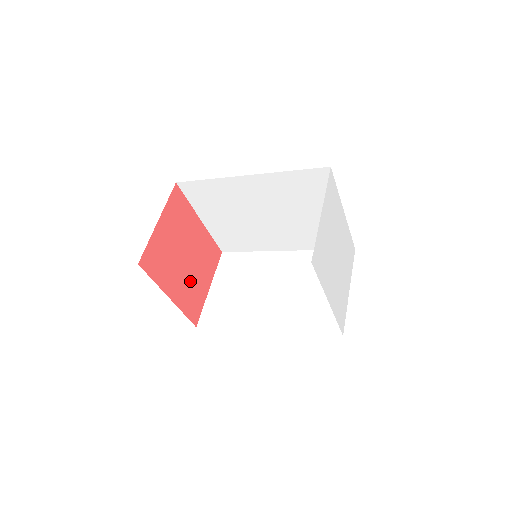
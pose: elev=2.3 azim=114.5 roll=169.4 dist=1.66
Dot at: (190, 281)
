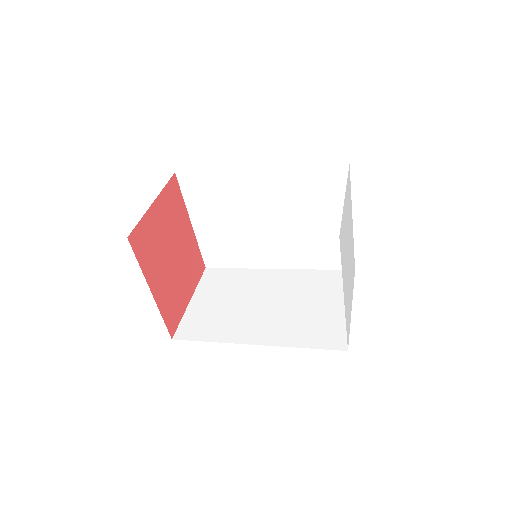
Dot at: (173, 284)
